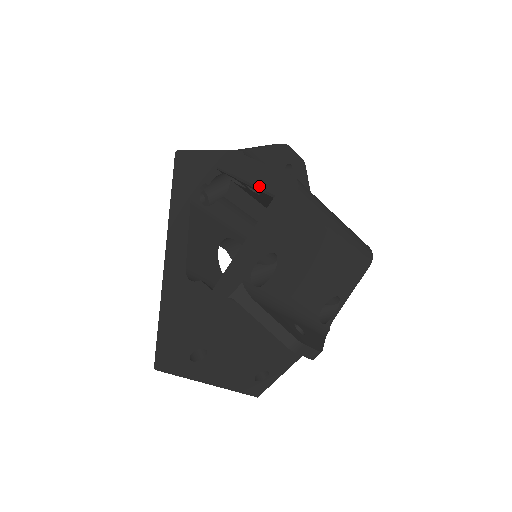
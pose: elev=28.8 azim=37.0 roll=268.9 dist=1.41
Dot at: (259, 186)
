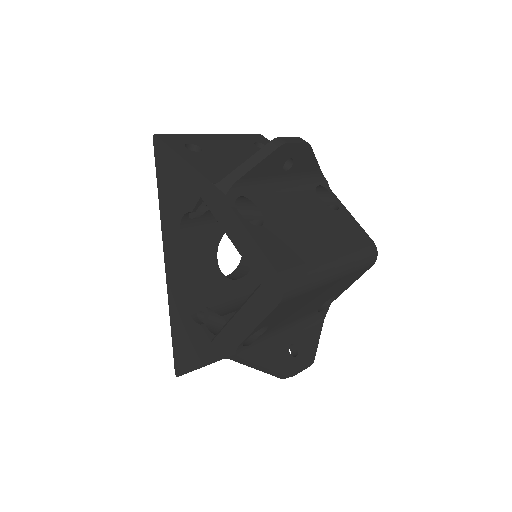
Dot at: (245, 261)
